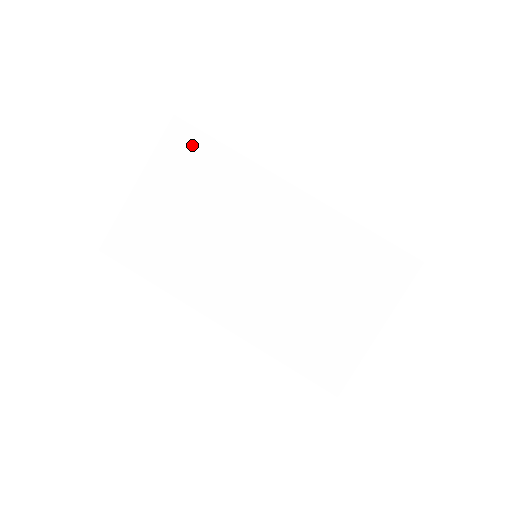
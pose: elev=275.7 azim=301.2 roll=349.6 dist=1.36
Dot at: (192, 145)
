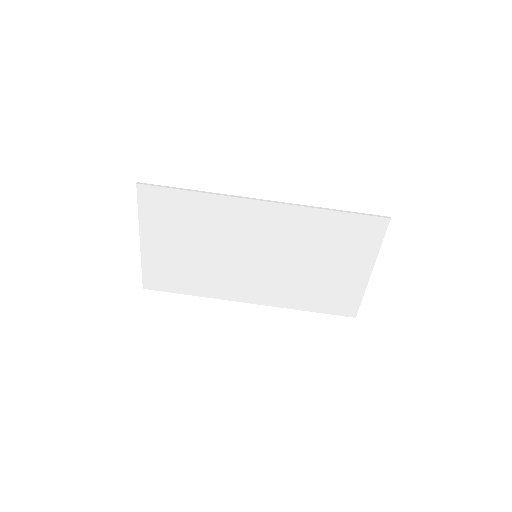
Dot at: (164, 200)
